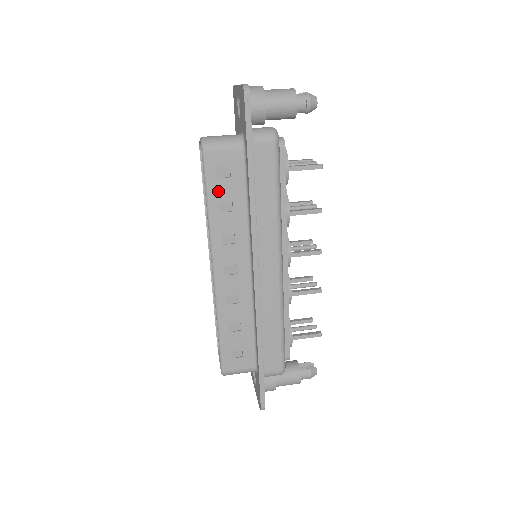
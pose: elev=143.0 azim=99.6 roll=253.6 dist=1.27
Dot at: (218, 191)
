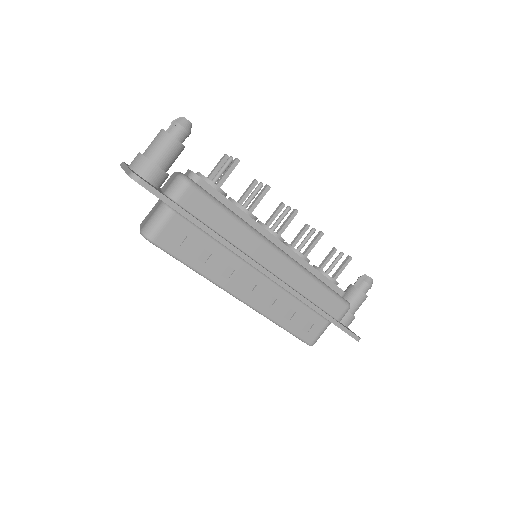
Dot at: (189, 254)
